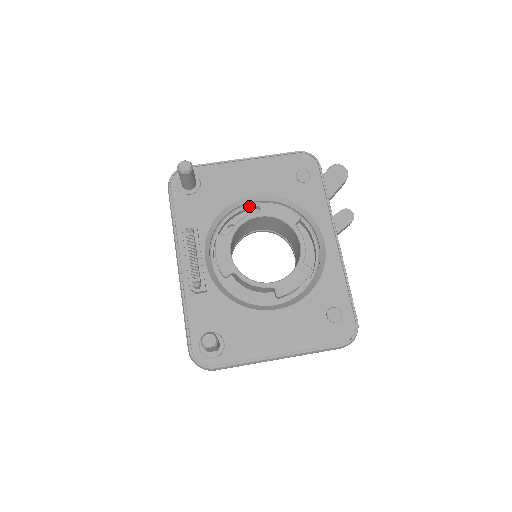
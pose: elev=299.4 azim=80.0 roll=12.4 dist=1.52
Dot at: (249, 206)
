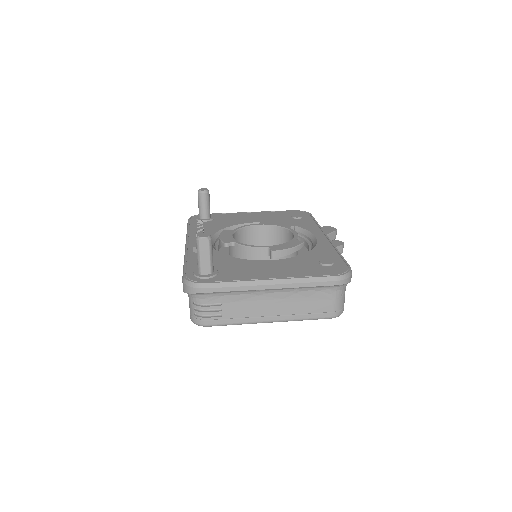
Dot at: occluded
